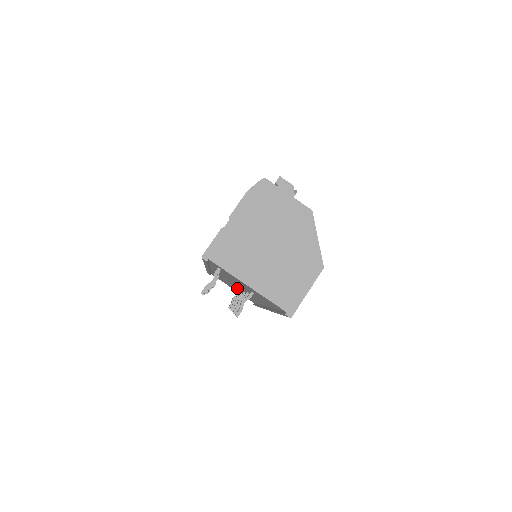
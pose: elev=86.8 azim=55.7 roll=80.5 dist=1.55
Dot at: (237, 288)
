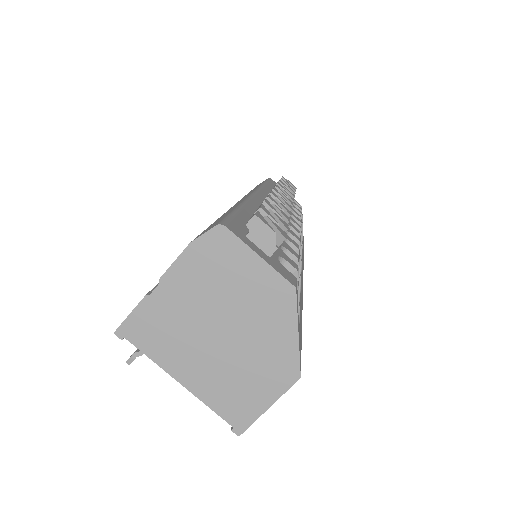
Dot at: occluded
